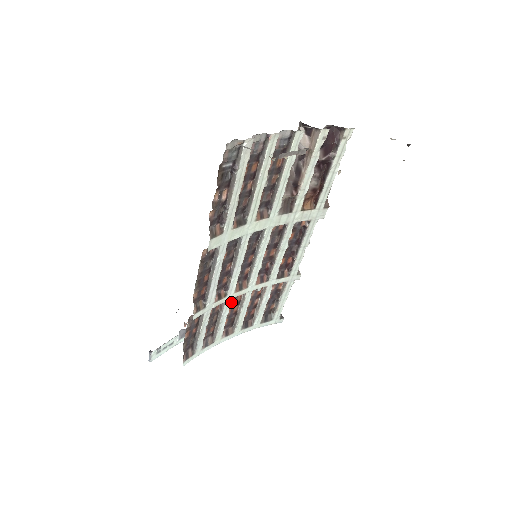
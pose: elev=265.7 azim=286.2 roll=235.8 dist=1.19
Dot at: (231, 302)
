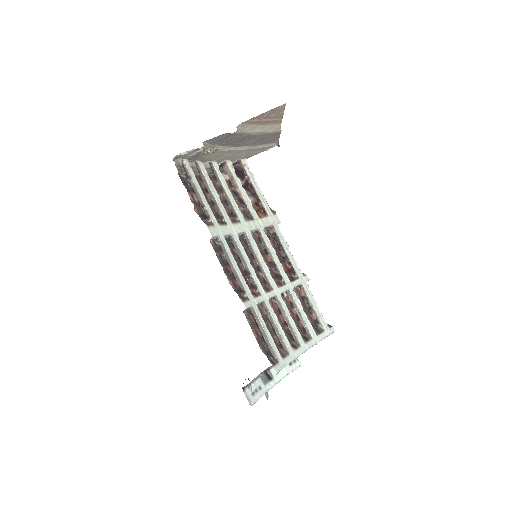
Dot at: occluded
